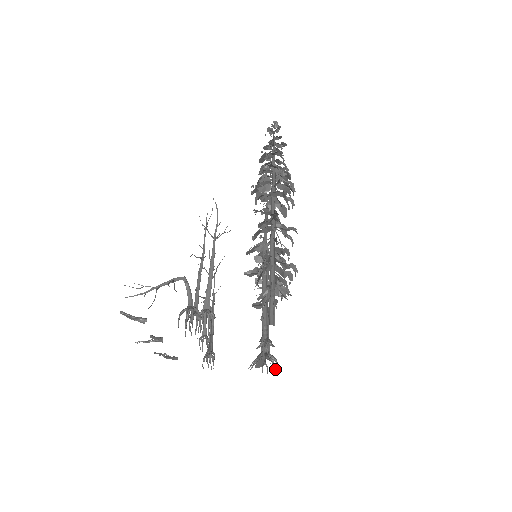
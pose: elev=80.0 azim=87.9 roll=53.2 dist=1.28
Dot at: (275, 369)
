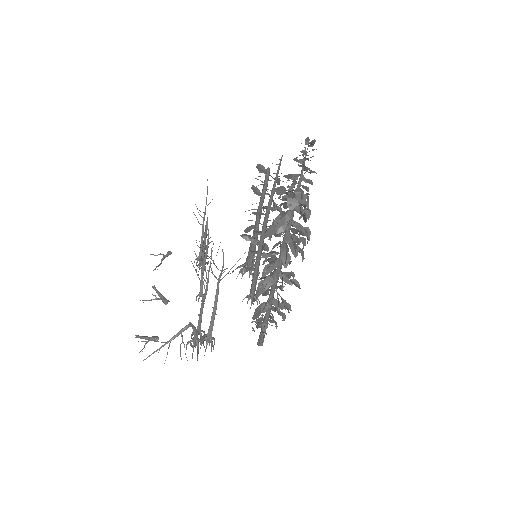
Dot at: occluded
